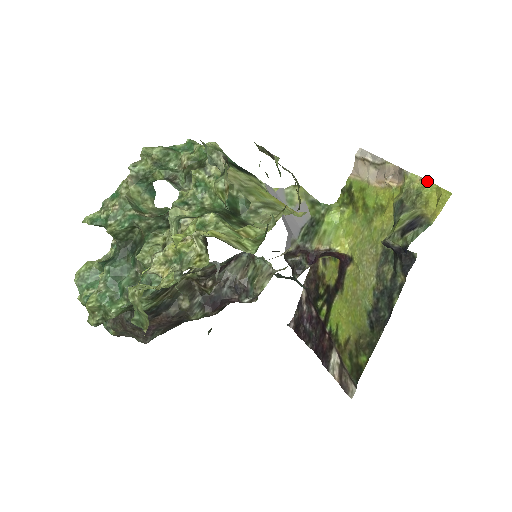
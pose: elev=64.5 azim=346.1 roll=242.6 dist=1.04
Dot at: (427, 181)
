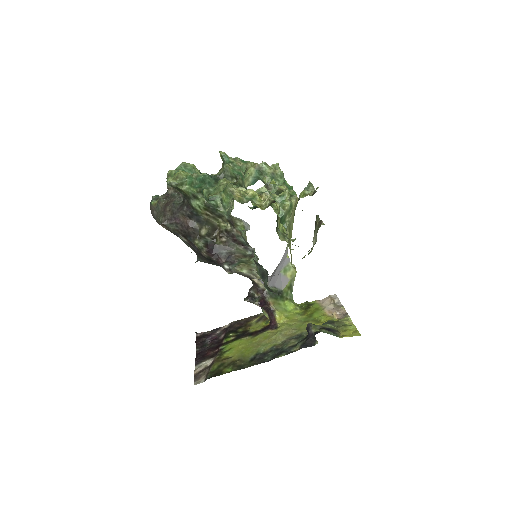
Dot at: (354, 325)
